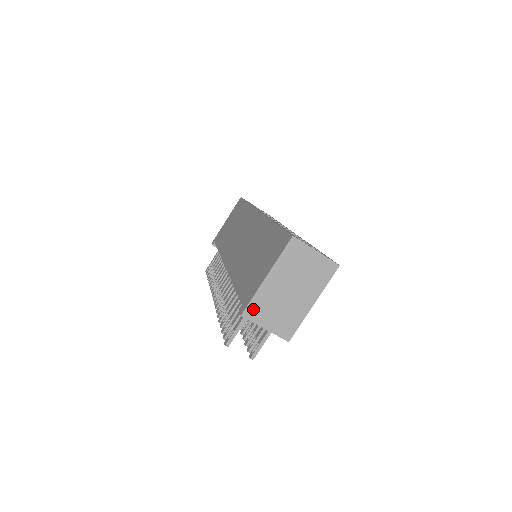
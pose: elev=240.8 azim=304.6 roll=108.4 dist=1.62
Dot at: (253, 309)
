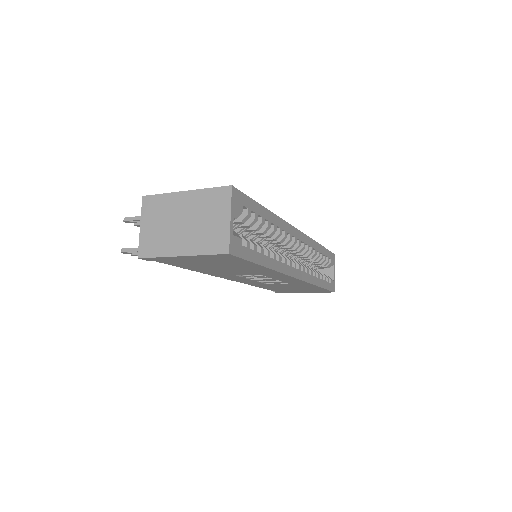
Dot at: (152, 202)
